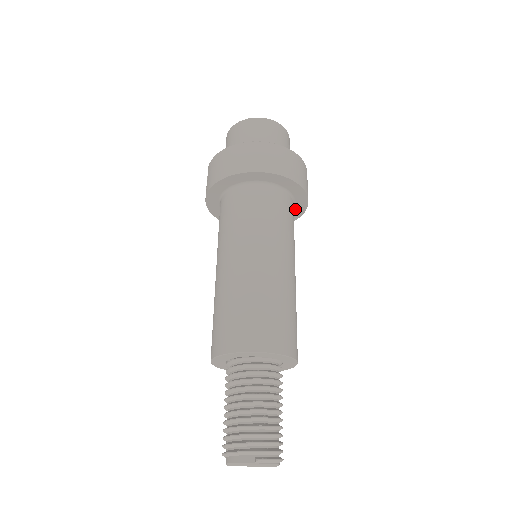
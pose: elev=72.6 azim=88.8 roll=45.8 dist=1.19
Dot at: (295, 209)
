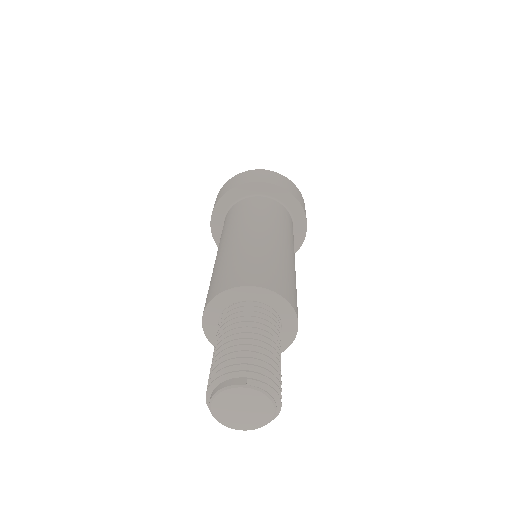
Dot at: (295, 236)
